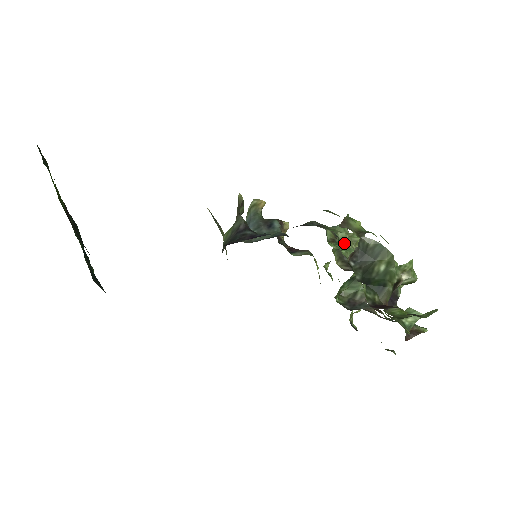
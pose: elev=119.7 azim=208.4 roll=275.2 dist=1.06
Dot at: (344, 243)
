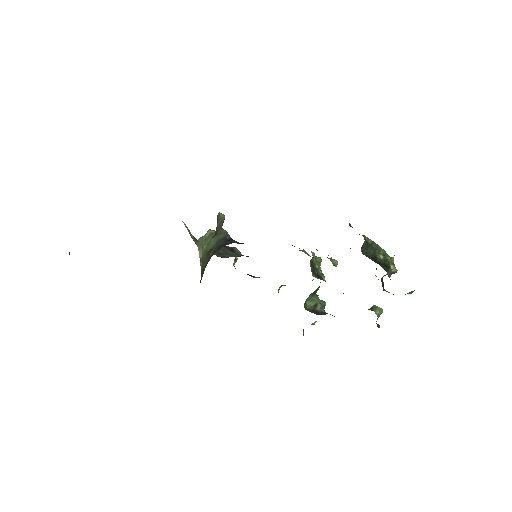
Dot at: (314, 260)
